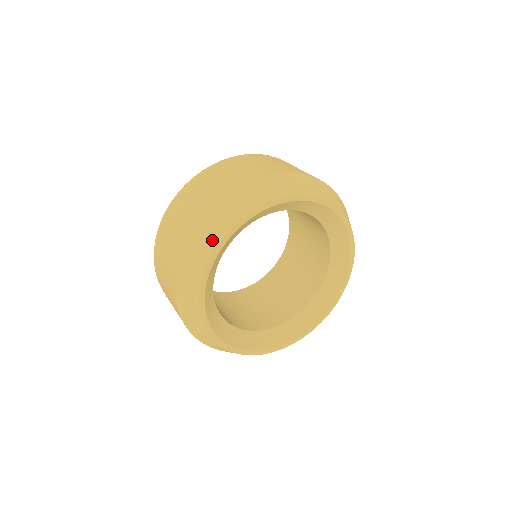
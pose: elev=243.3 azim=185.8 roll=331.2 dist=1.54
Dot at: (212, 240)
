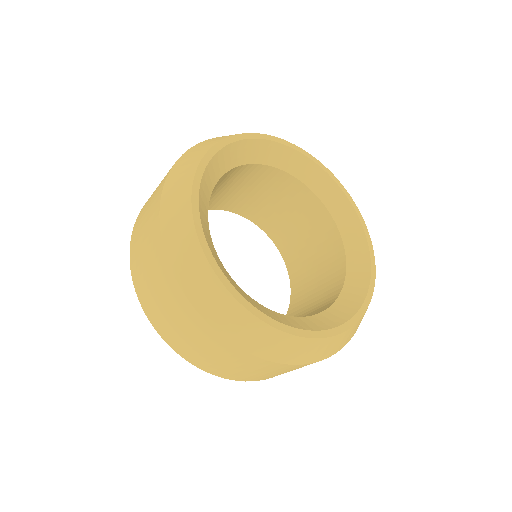
Dot at: (197, 156)
